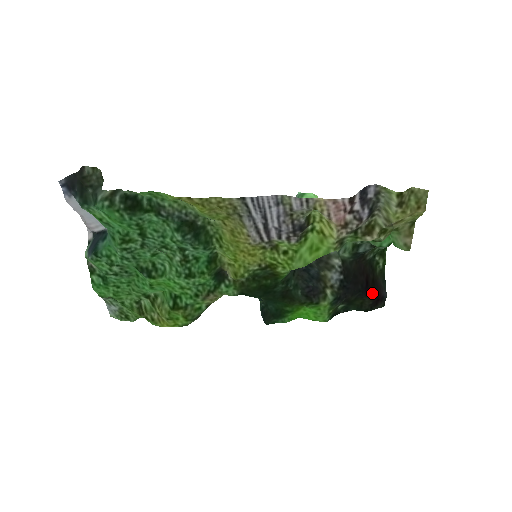
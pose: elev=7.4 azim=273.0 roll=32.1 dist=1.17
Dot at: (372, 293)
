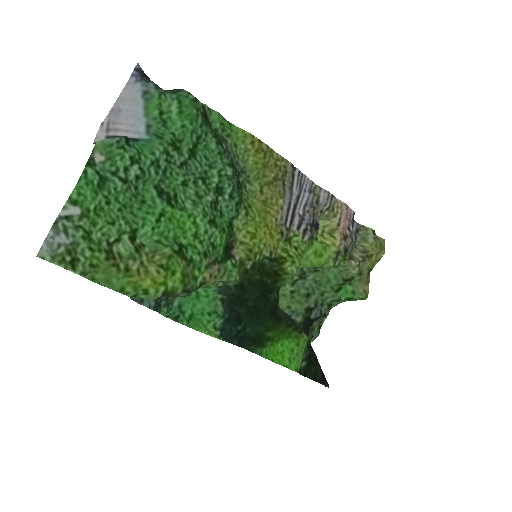
Dot at: (320, 366)
